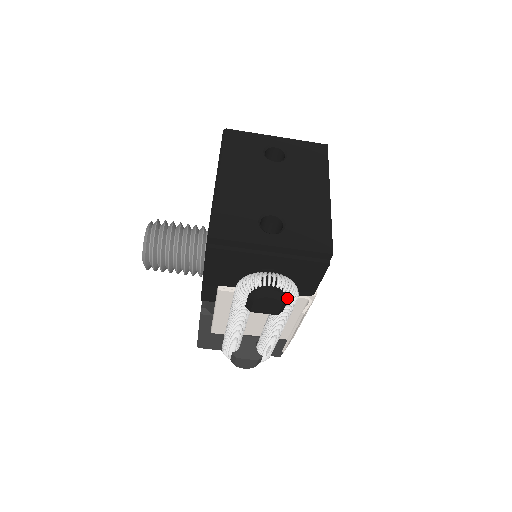
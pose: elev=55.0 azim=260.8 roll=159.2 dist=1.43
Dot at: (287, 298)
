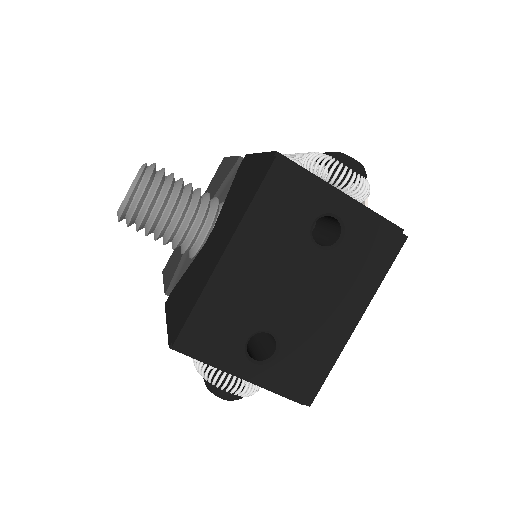
Dot at: occluded
